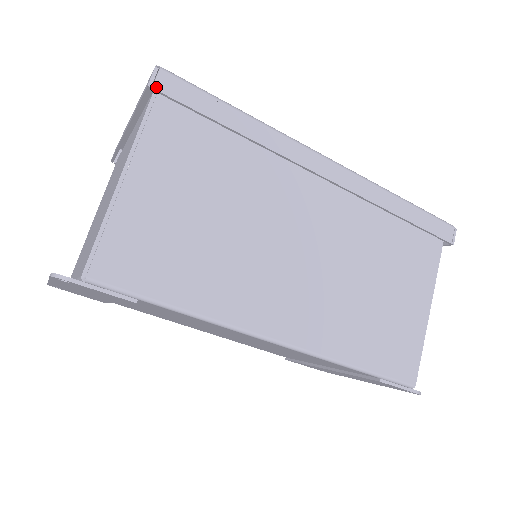
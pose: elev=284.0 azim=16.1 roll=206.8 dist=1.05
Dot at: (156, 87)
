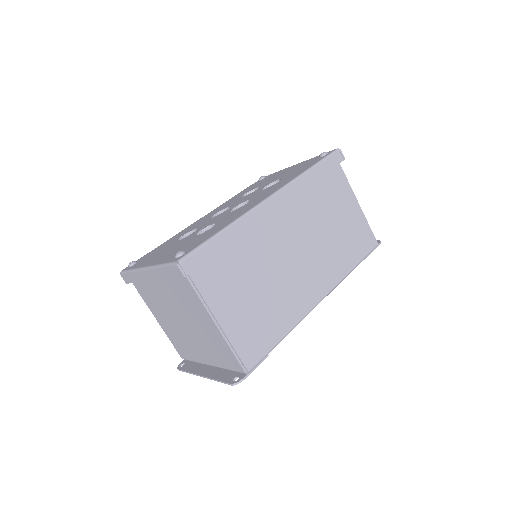
Dot at: (188, 273)
